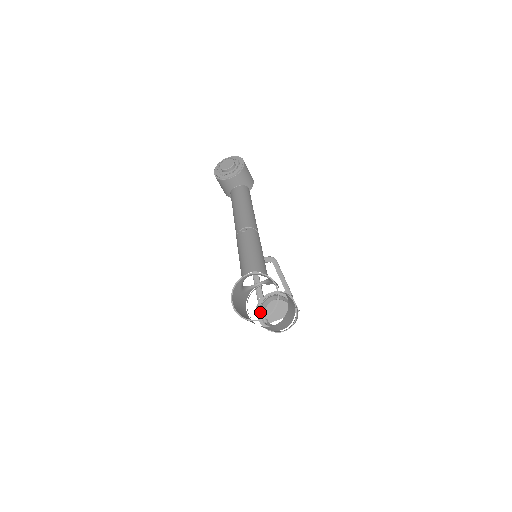
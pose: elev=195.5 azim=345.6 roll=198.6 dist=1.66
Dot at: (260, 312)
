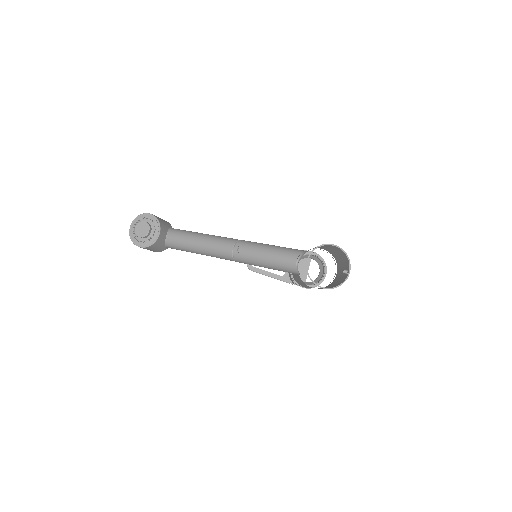
Dot at: occluded
